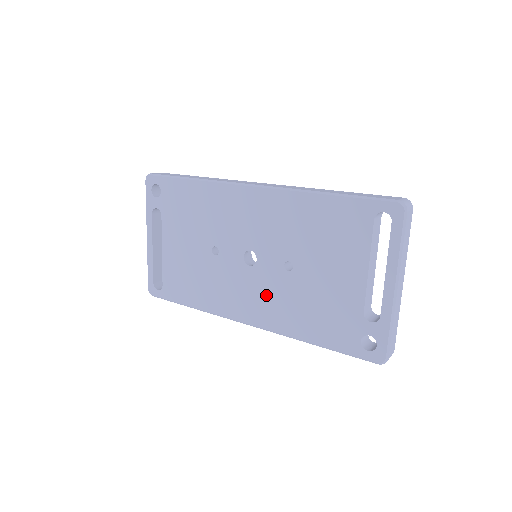
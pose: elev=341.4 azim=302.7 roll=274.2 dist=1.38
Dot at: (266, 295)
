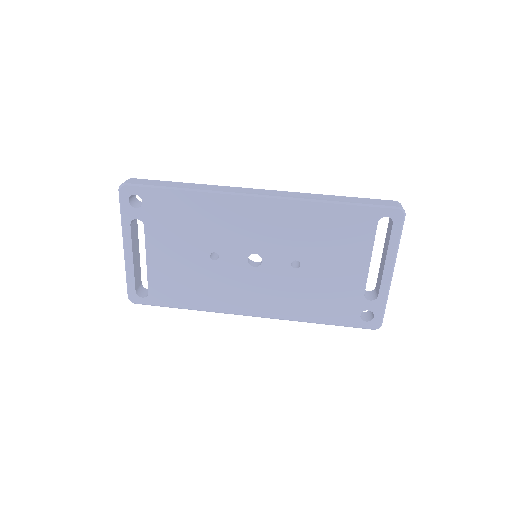
Dot at: (272, 290)
